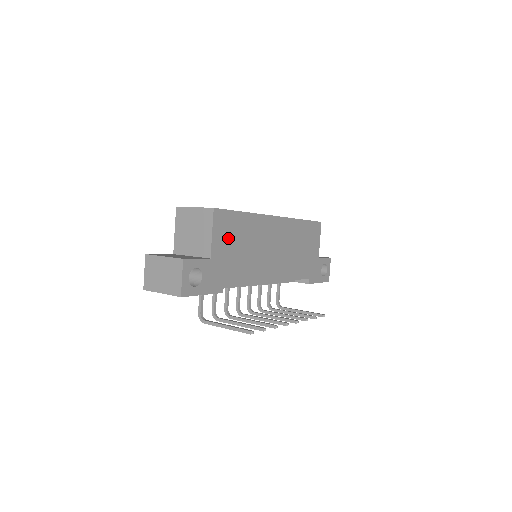
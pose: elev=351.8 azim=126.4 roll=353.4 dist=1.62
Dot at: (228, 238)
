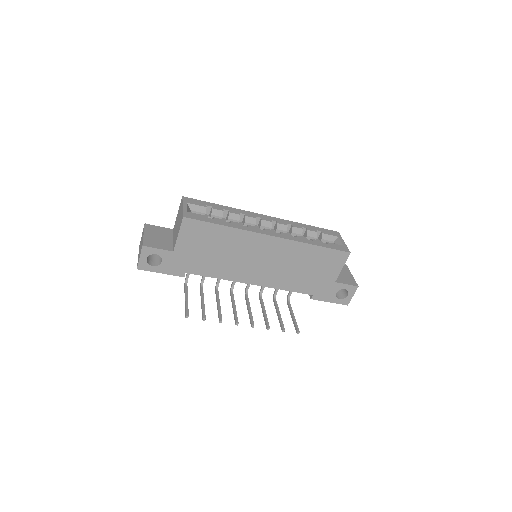
Dot at: (198, 241)
